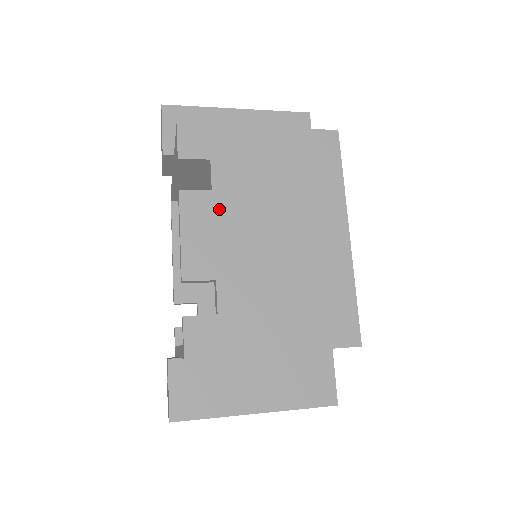
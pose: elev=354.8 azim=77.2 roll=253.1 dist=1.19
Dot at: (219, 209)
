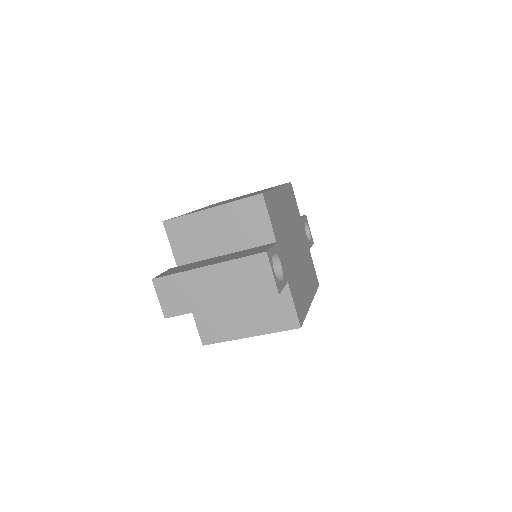
Dot at: occluded
